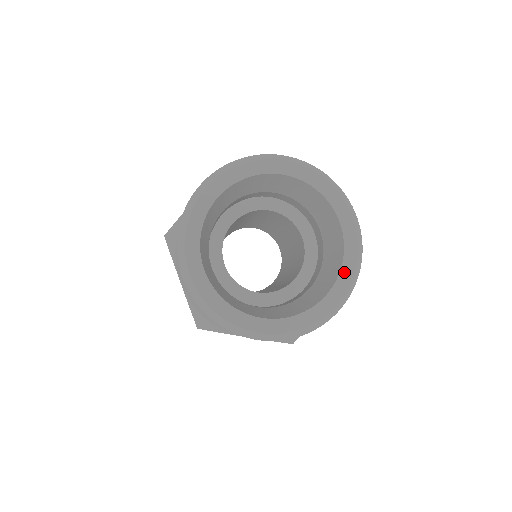
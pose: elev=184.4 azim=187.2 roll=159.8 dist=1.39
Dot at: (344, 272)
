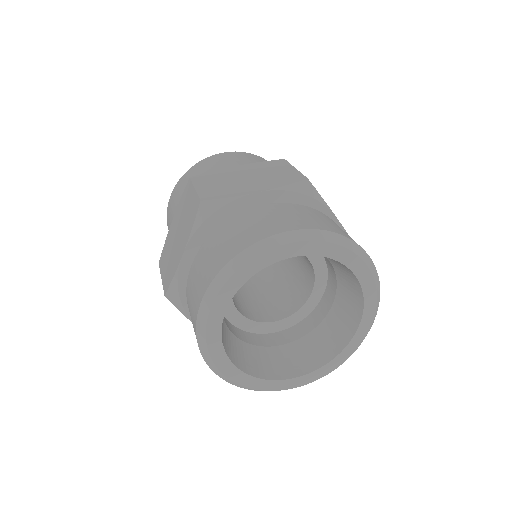
Dot at: (323, 369)
